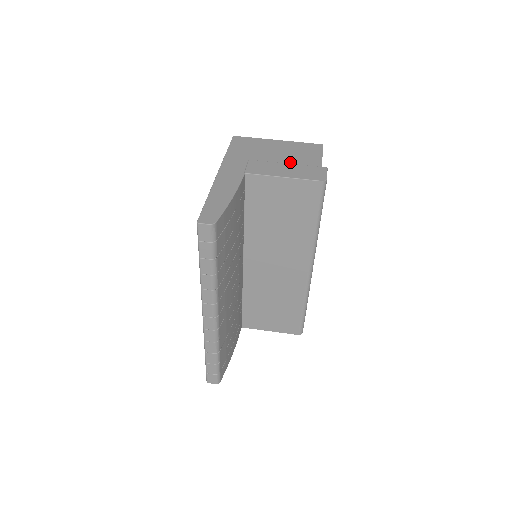
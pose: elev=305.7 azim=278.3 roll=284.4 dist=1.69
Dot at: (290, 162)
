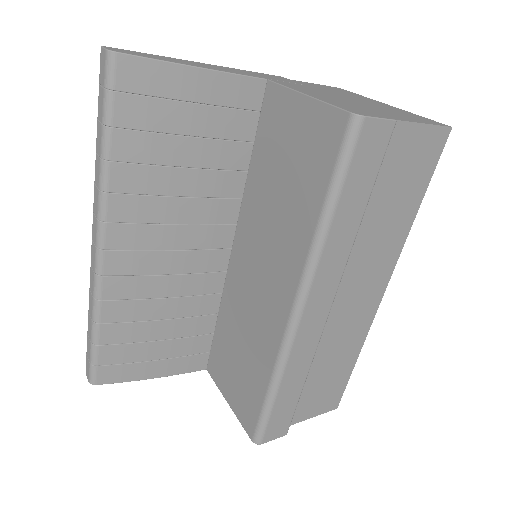
Dot at: occluded
